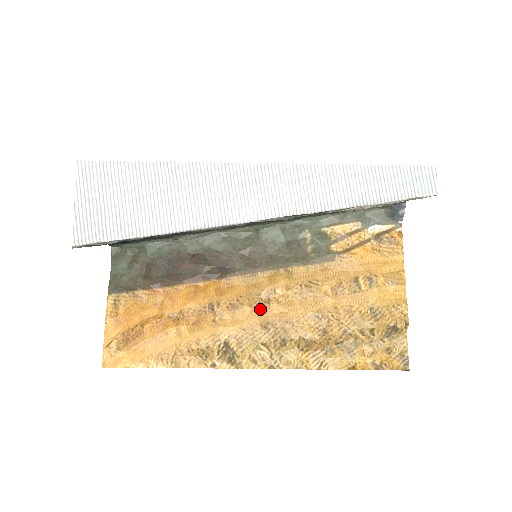
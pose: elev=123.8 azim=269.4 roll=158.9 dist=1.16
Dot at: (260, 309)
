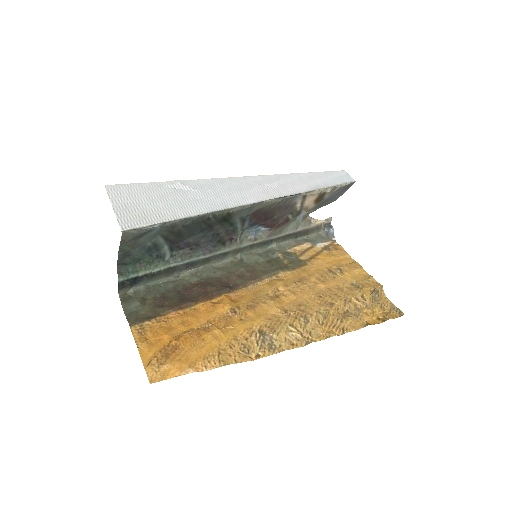
Dot at: (274, 302)
